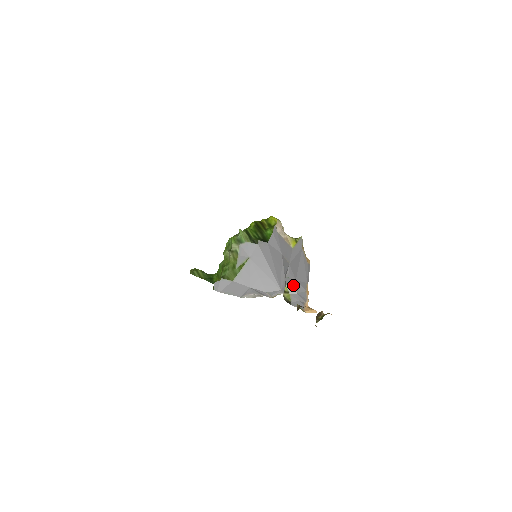
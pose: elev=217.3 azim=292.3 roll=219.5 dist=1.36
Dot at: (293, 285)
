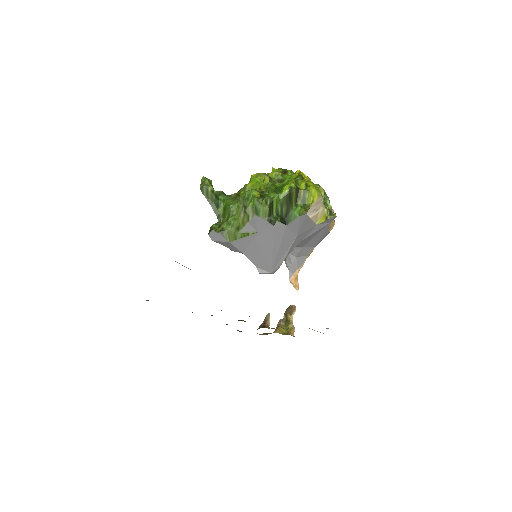
Dot at: (297, 249)
